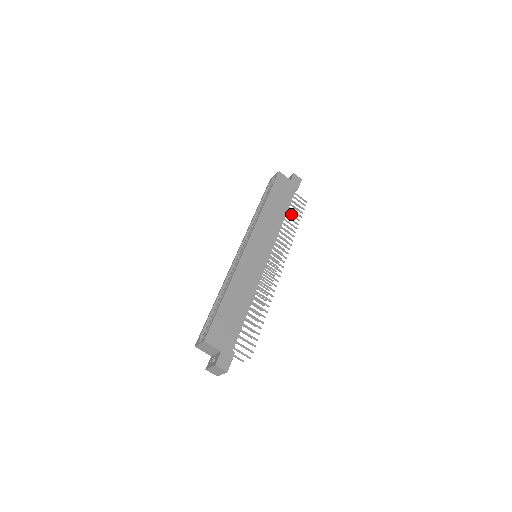
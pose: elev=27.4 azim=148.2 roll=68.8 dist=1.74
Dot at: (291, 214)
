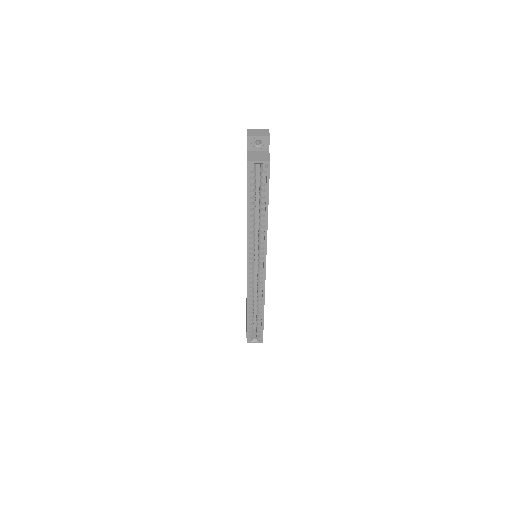
Dot at: occluded
